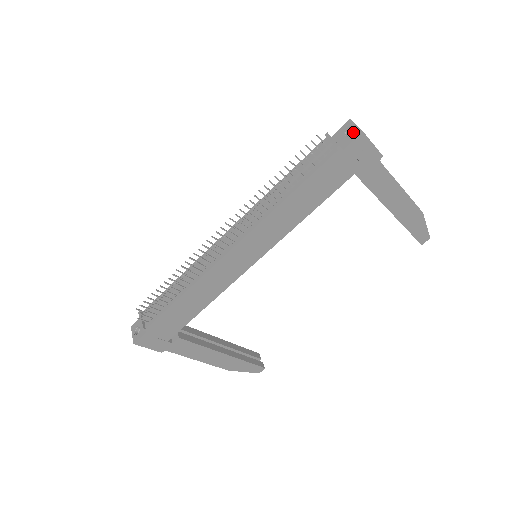
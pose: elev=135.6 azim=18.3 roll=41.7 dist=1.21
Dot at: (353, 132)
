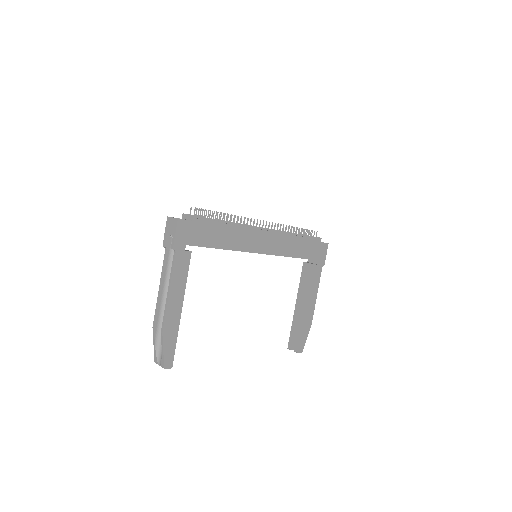
Dot at: occluded
